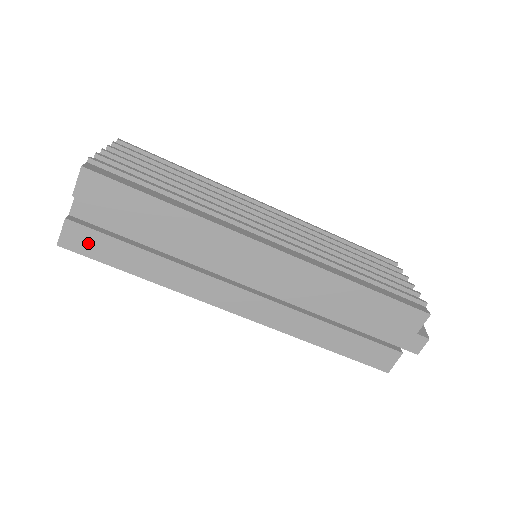
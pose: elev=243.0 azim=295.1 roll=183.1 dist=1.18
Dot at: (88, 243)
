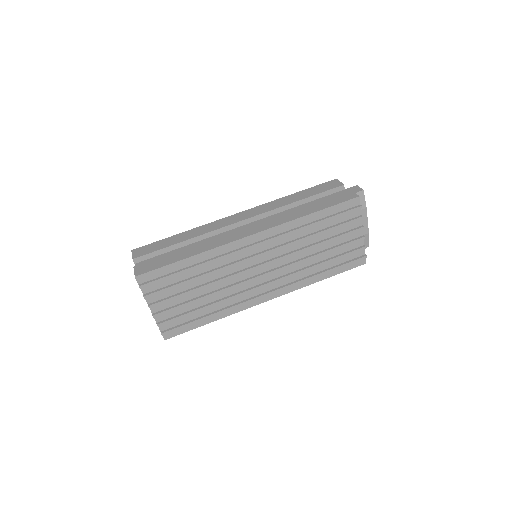
Dot at: (151, 266)
